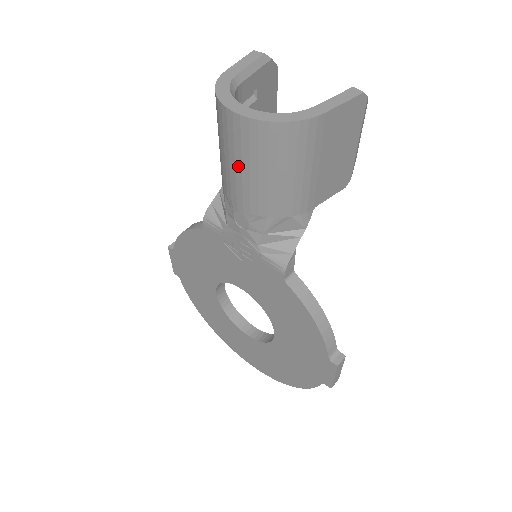
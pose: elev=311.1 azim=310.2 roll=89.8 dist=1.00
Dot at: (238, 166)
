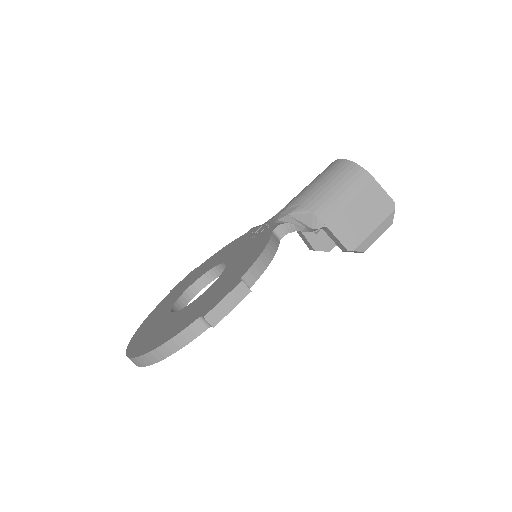
Dot at: (313, 181)
